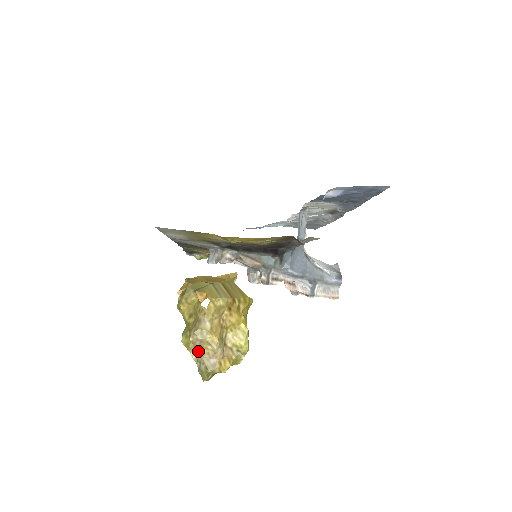
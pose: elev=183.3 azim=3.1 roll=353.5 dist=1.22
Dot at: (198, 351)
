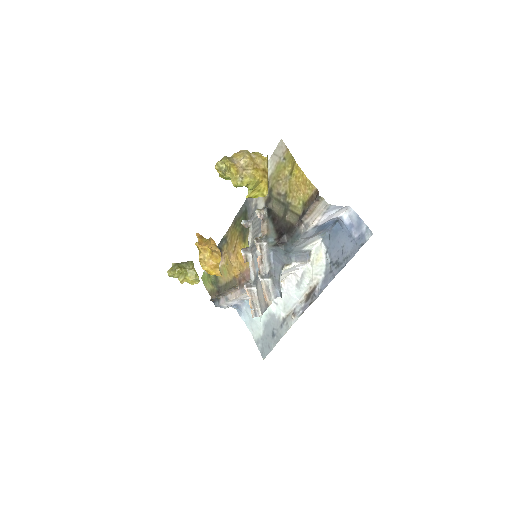
Dot at: (236, 155)
